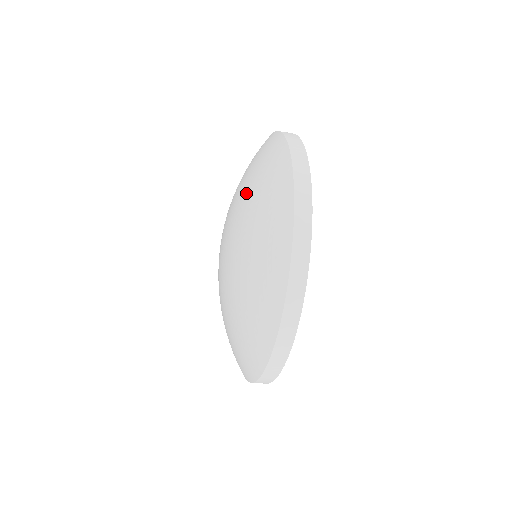
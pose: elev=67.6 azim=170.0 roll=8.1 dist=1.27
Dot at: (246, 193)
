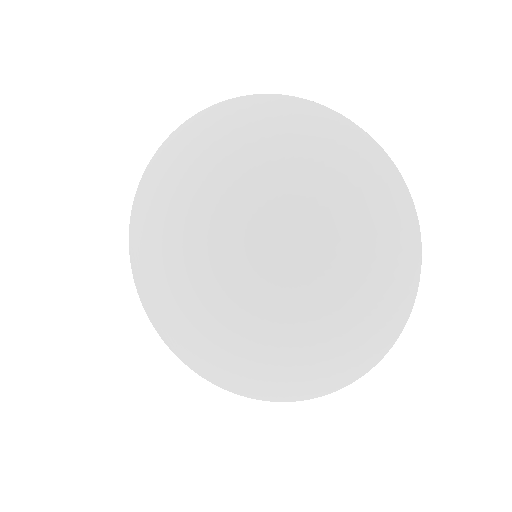
Dot at: (340, 258)
